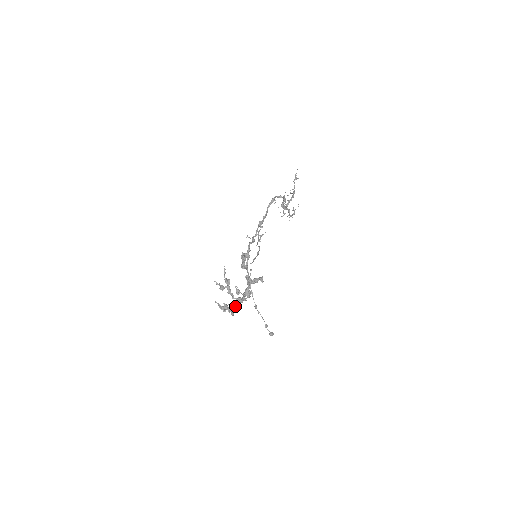
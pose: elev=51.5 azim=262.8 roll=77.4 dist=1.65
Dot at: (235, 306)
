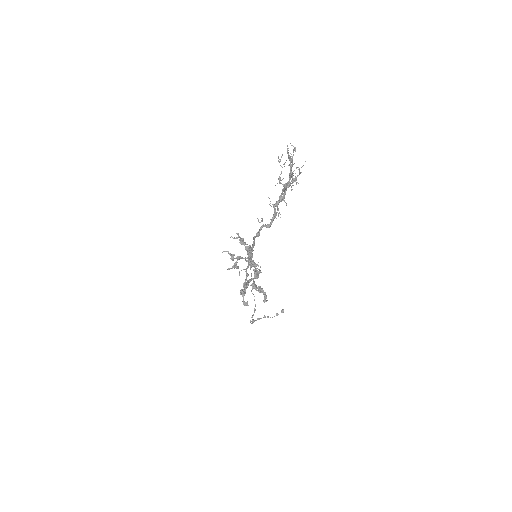
Dot at: occluded
